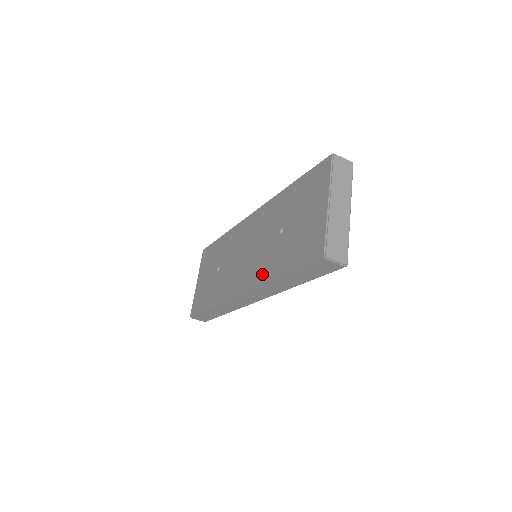
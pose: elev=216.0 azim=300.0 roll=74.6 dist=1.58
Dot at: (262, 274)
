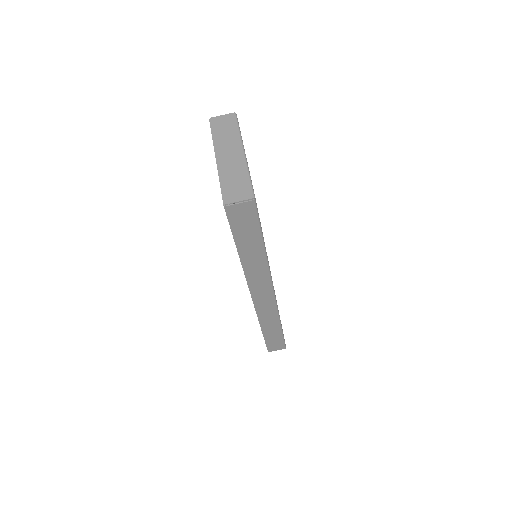
Dot at: occluded
